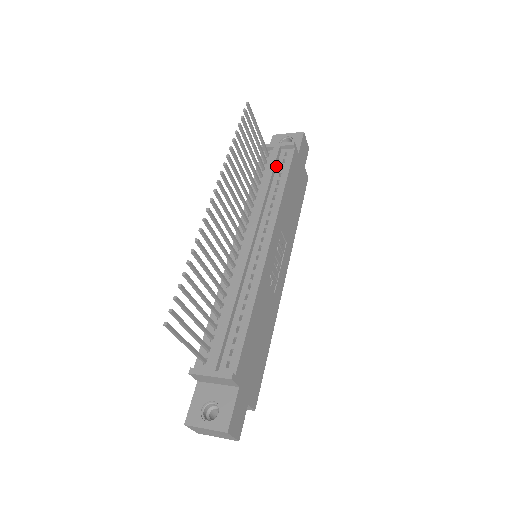
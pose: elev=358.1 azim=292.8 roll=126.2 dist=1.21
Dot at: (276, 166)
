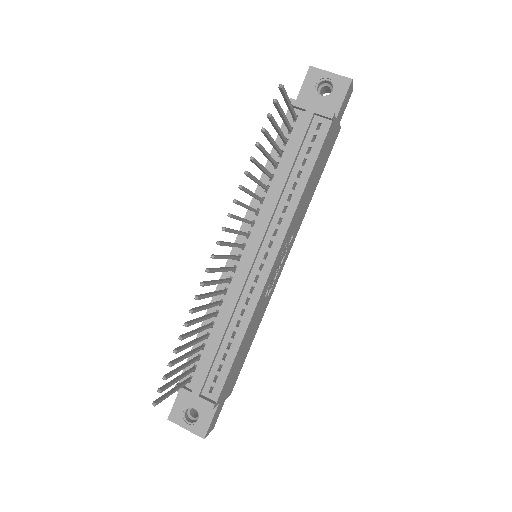
Dot at: (302, 144)
